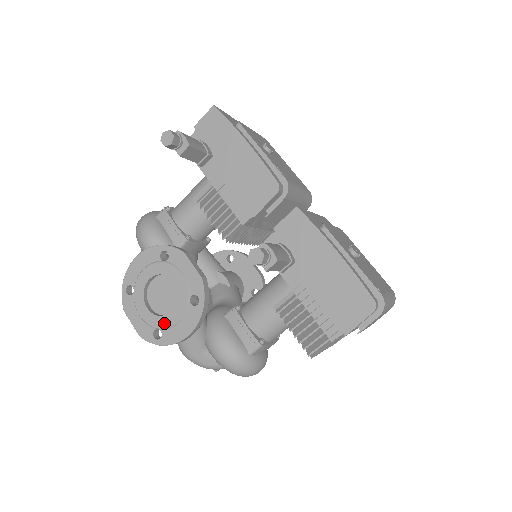
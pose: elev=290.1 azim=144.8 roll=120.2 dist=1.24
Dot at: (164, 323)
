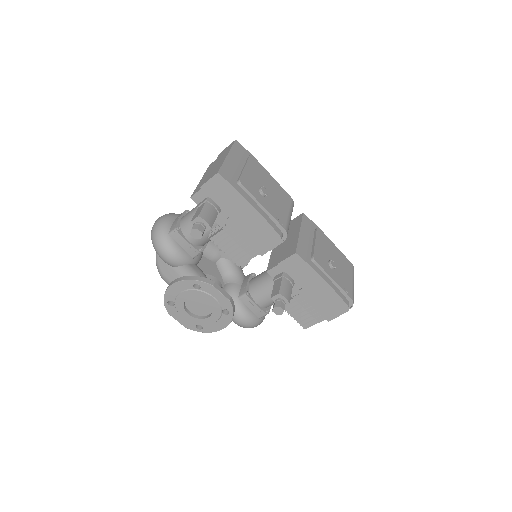
Dot at: (204, 323)
